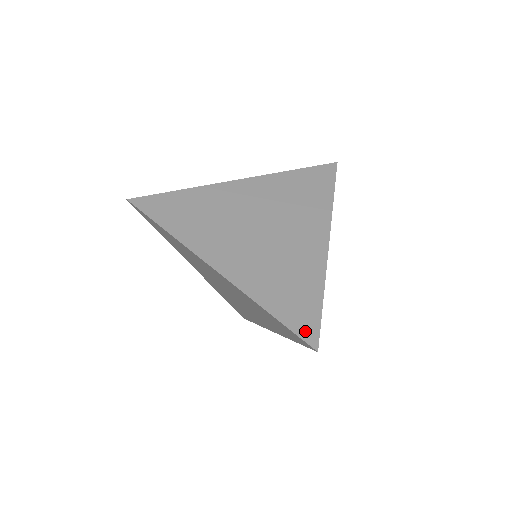
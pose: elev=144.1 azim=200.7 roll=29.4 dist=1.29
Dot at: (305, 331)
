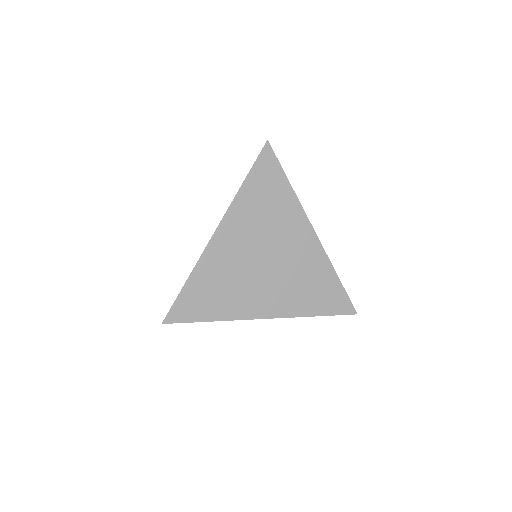
Dot at: (343, 309)
